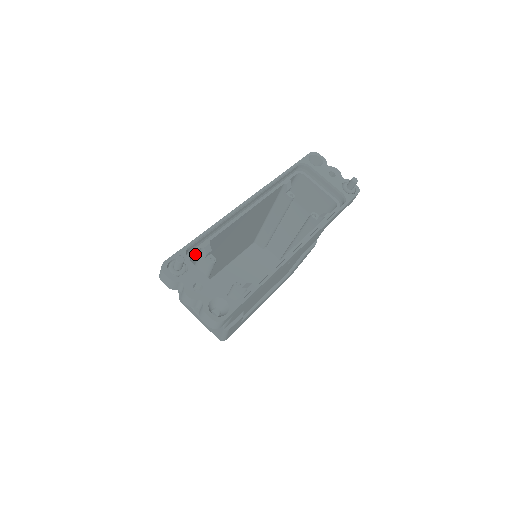
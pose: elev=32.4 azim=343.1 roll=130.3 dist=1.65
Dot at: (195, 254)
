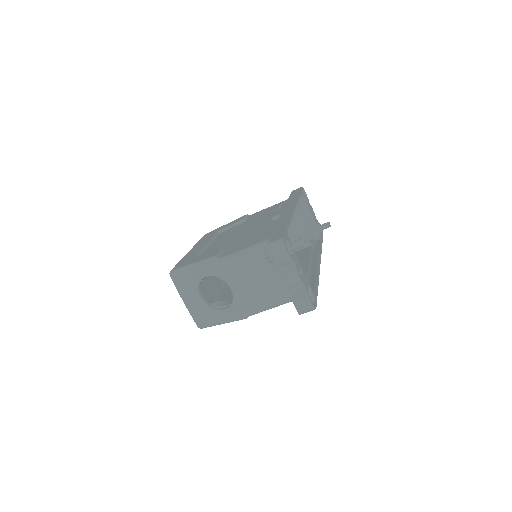
Dot at: occluded
